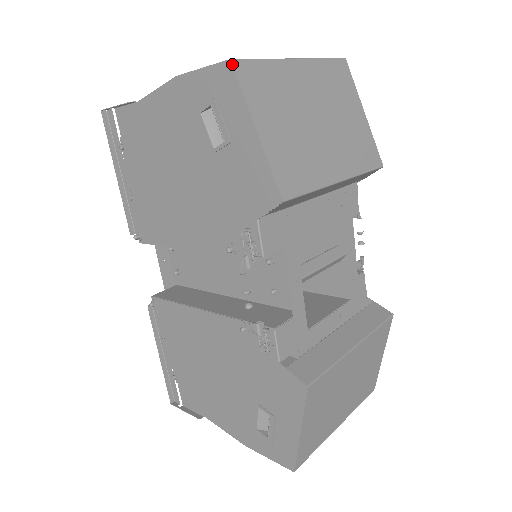
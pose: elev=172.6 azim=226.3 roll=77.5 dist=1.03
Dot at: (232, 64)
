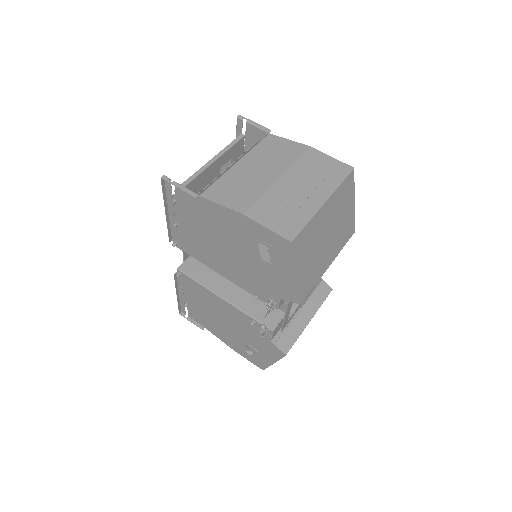
Dot at: (292, 244)
